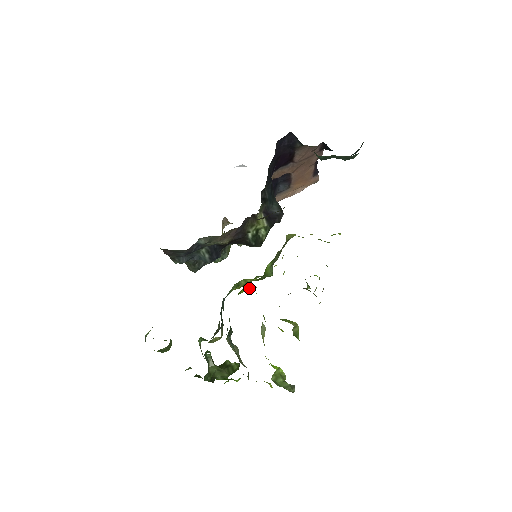
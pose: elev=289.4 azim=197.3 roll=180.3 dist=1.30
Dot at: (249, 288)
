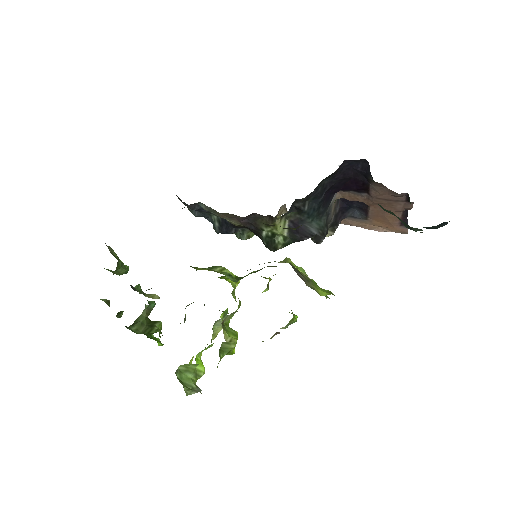
Dot at: (228, 279)
